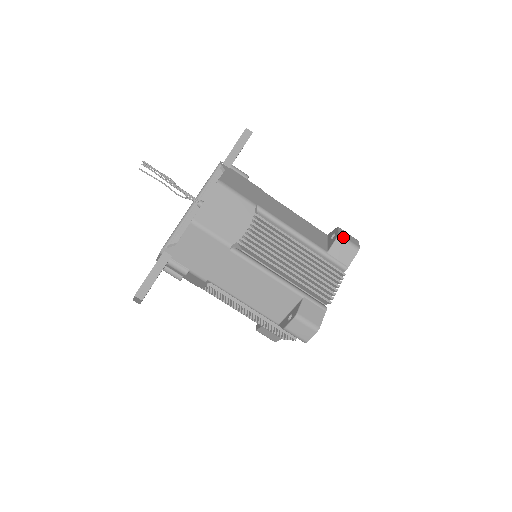
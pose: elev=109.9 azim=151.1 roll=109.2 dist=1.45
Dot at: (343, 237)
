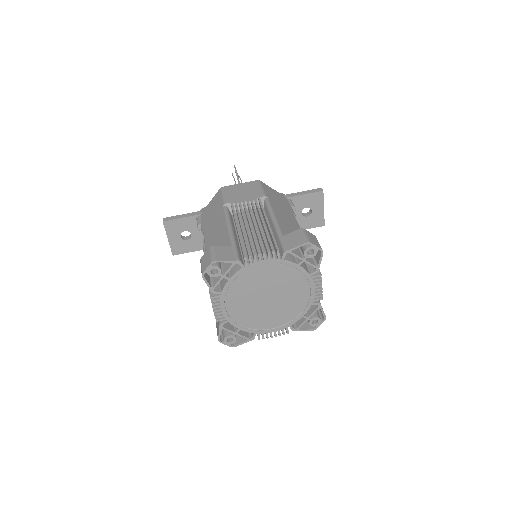
Dot at: (304, 231)
